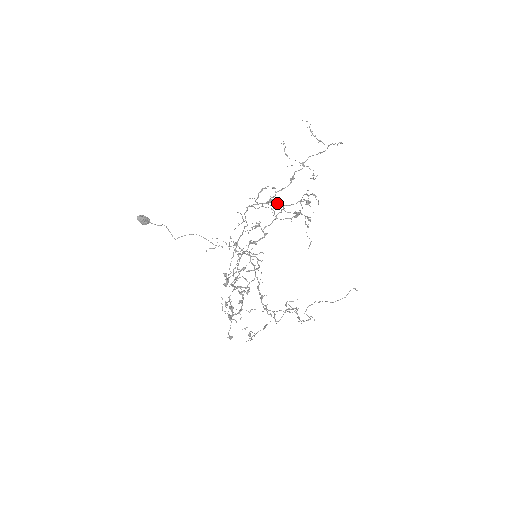
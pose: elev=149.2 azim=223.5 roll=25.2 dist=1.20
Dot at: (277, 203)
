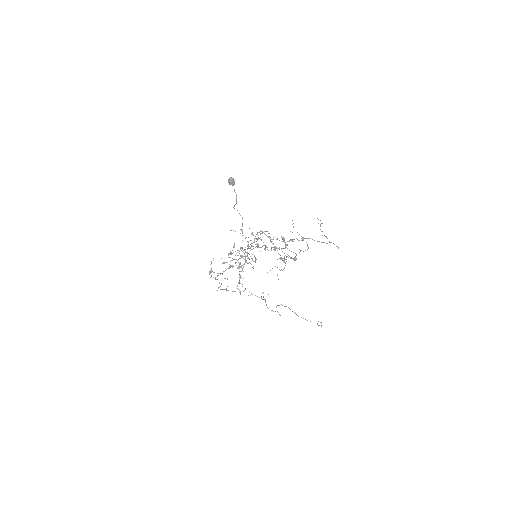
Dot at: (285, 242)
